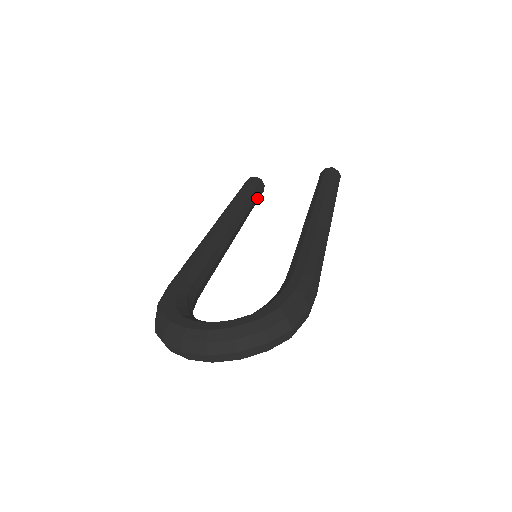
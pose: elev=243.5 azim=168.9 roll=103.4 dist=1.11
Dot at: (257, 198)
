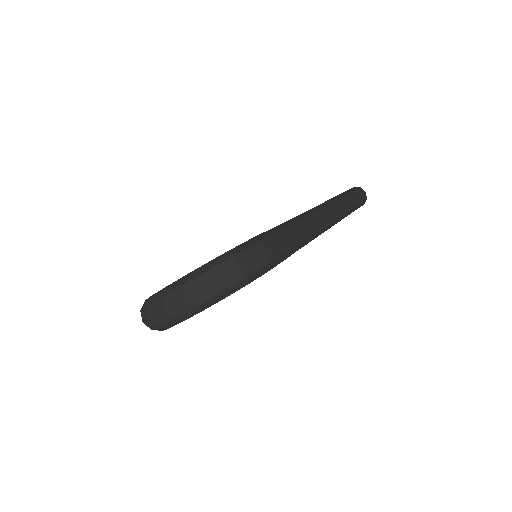
Dot at: occluded
